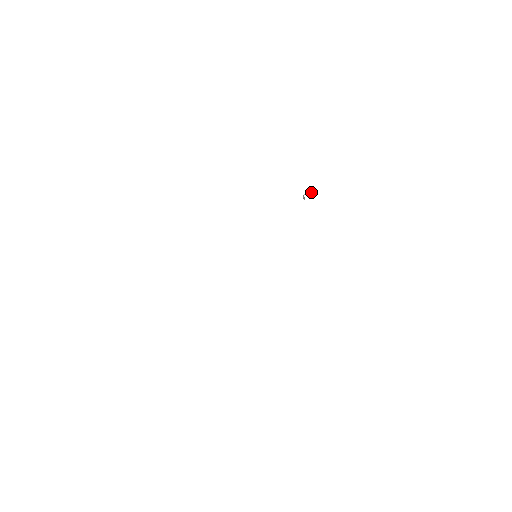
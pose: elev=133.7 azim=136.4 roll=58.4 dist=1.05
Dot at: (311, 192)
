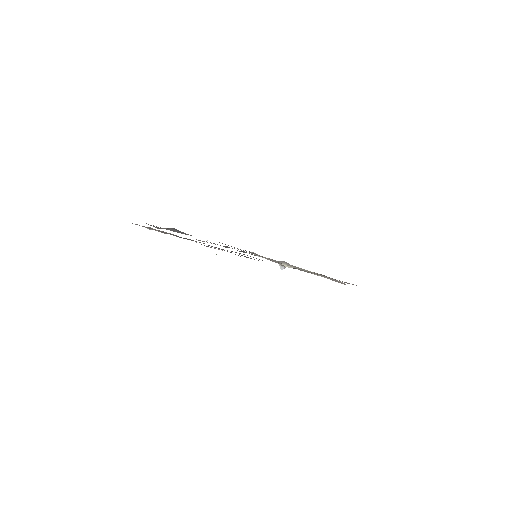
Dot at: occluded
